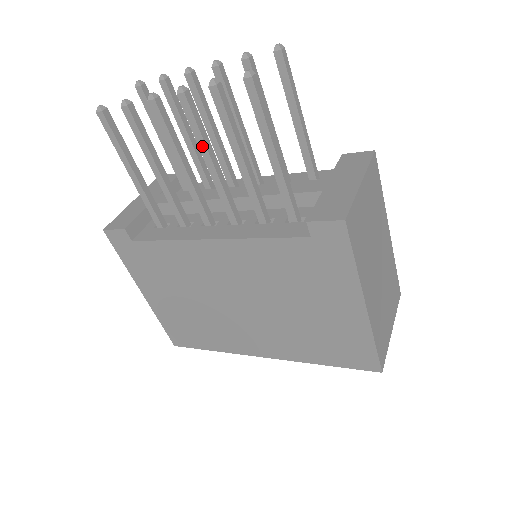
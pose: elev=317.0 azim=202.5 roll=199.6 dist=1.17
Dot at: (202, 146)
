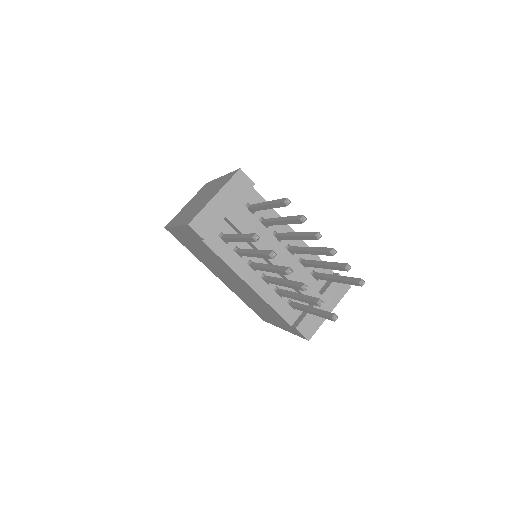
Dot at: (287, 286)
